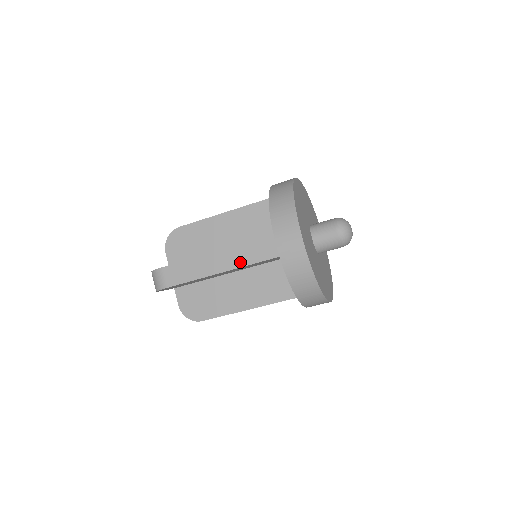
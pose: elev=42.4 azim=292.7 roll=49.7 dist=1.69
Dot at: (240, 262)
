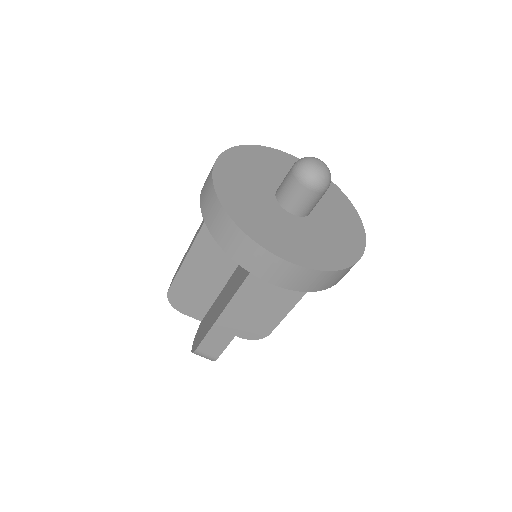
Dot at: (252, 306)
